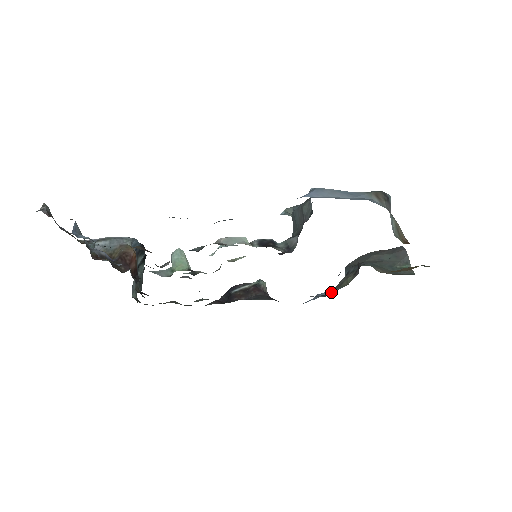
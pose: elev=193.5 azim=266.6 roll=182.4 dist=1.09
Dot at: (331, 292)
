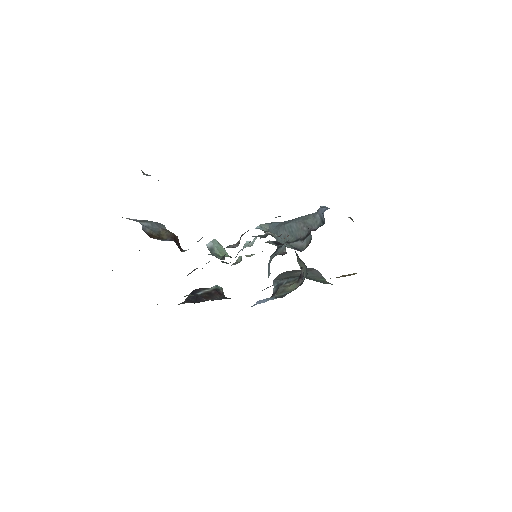
Dot at: (277, 296)
